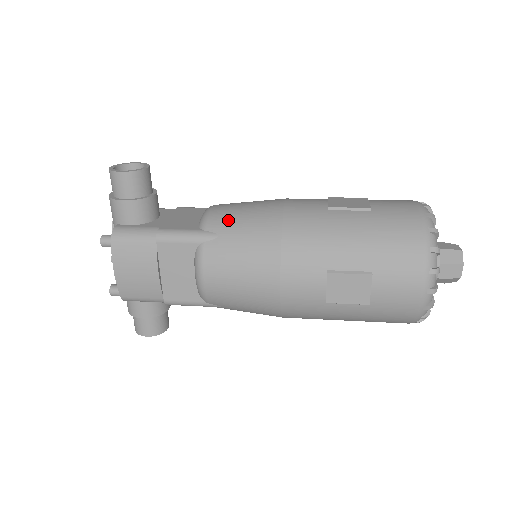
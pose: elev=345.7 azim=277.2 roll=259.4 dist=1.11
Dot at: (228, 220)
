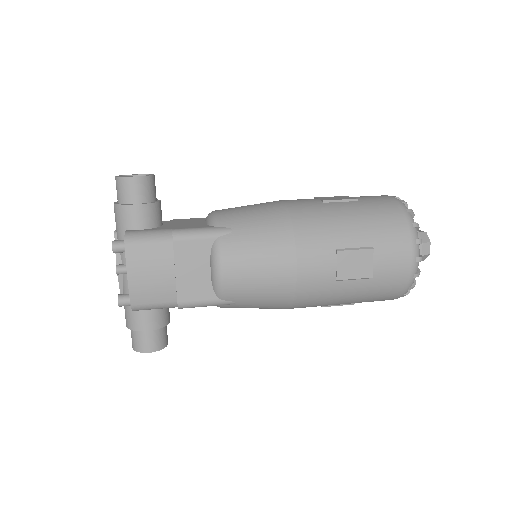
Dot at: (238, 217)
